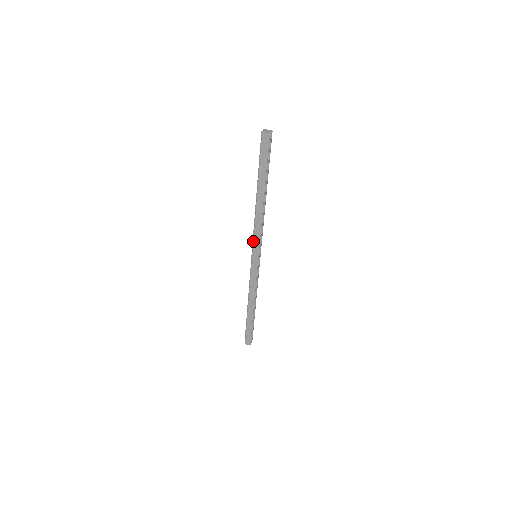
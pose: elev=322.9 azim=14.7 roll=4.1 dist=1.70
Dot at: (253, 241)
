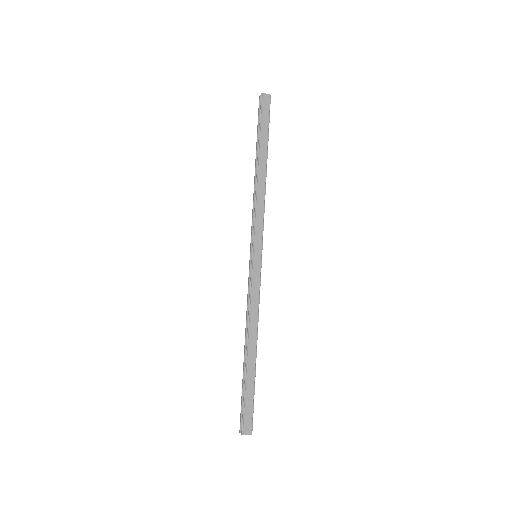
Dot at: (254, 229)
